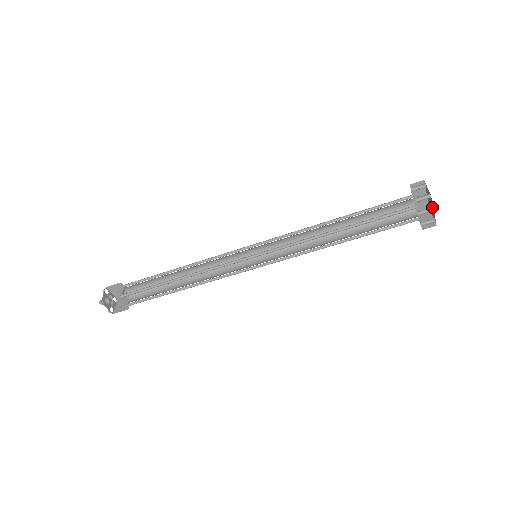
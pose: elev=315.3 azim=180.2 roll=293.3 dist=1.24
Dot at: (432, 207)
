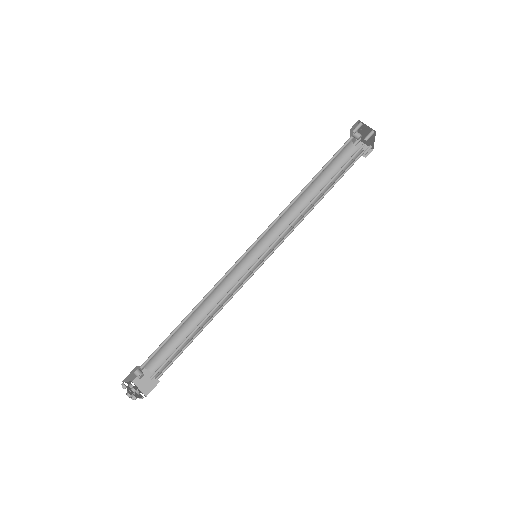
Dot at: (371, 138)
